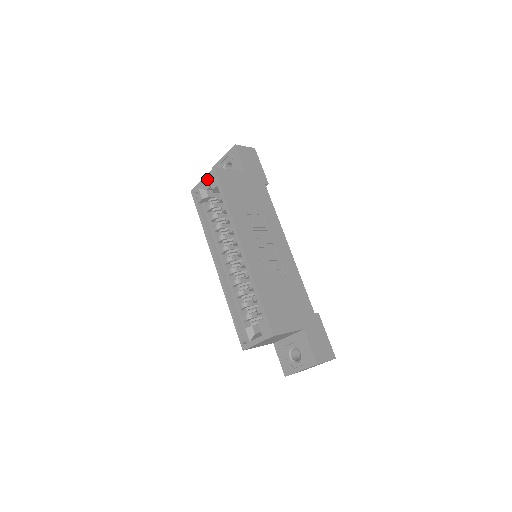
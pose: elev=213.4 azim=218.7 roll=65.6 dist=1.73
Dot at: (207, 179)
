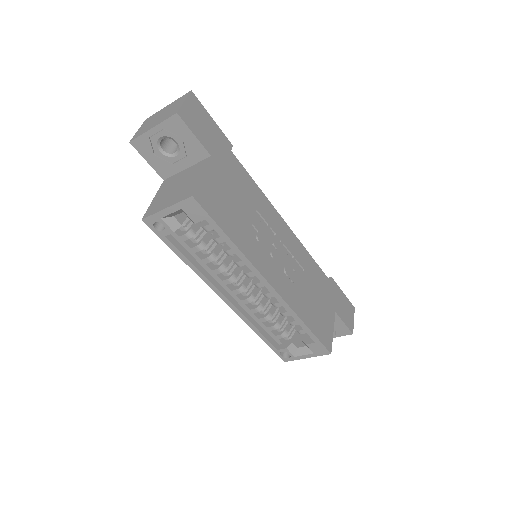
Dot at: (179, 210)
